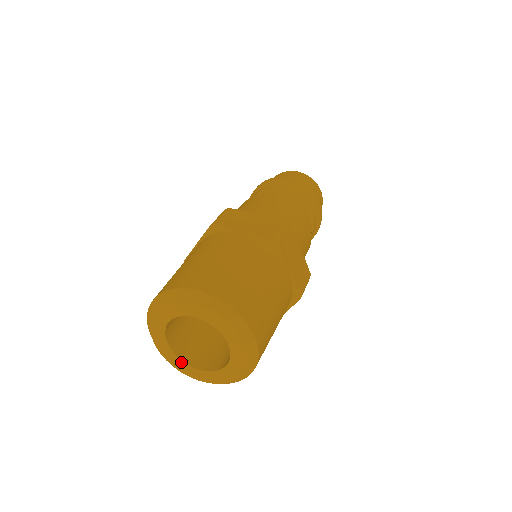
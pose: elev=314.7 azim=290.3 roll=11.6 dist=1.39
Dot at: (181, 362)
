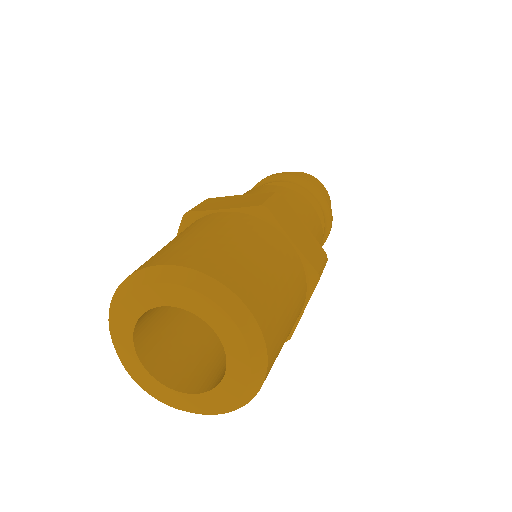
Dot at: (167, 389)
